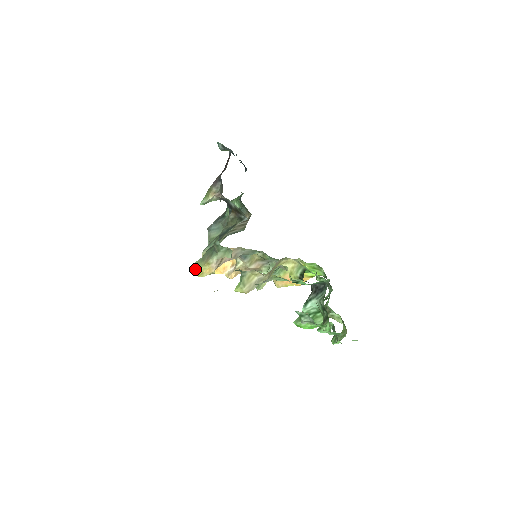
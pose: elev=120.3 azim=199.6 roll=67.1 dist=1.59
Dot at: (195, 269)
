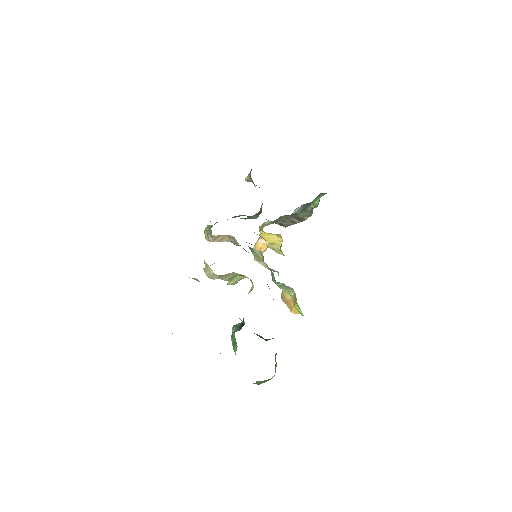
Dot at: (205, 230)
